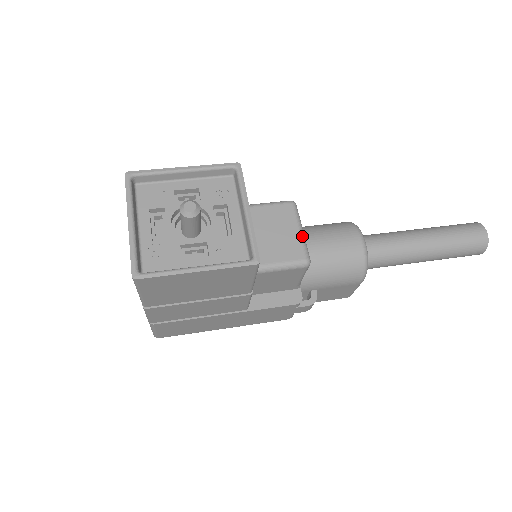
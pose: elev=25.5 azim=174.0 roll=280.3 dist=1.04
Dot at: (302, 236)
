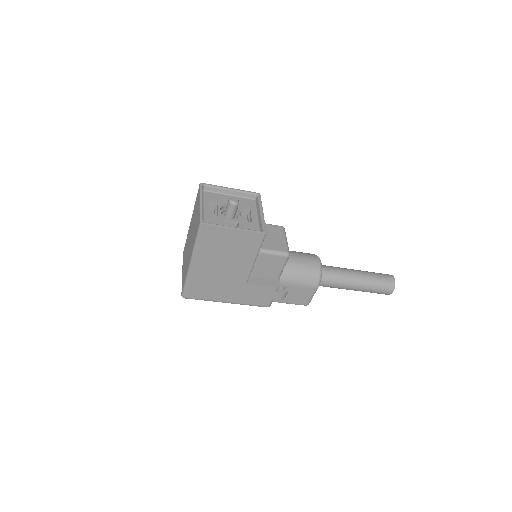
Dot at: (287, 242)
